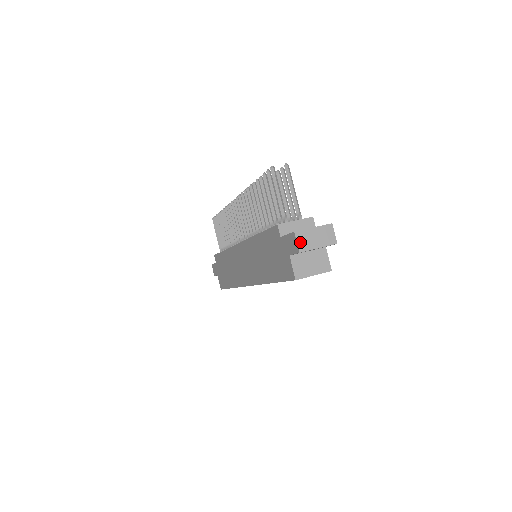
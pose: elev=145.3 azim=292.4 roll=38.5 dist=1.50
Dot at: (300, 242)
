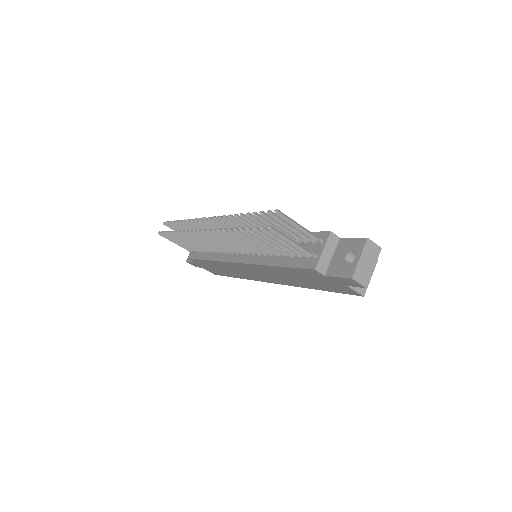
Dot at: (361, 280)
